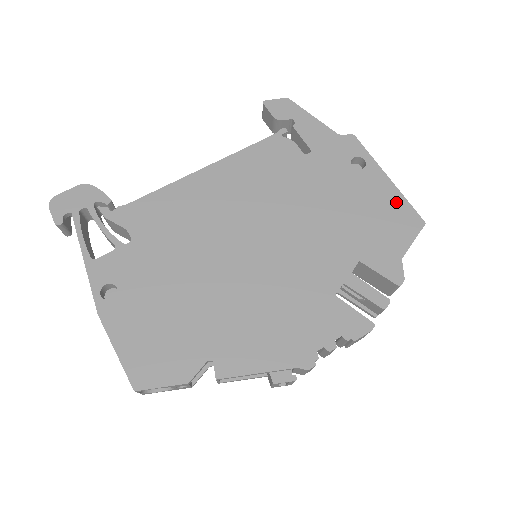
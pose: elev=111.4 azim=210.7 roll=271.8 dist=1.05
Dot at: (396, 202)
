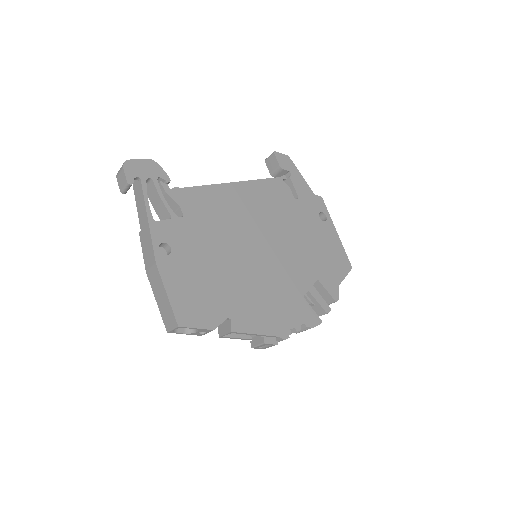
Dot at: (339, 249)
